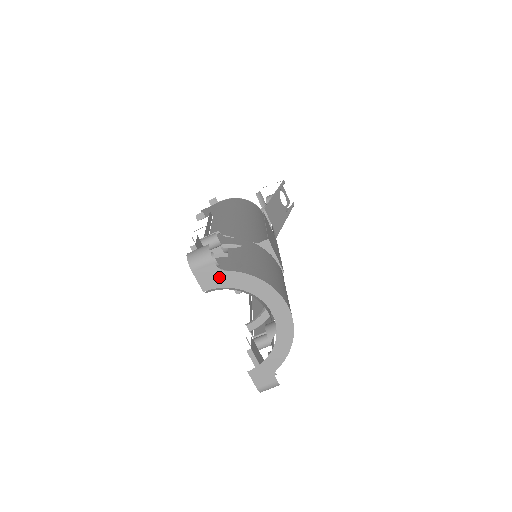
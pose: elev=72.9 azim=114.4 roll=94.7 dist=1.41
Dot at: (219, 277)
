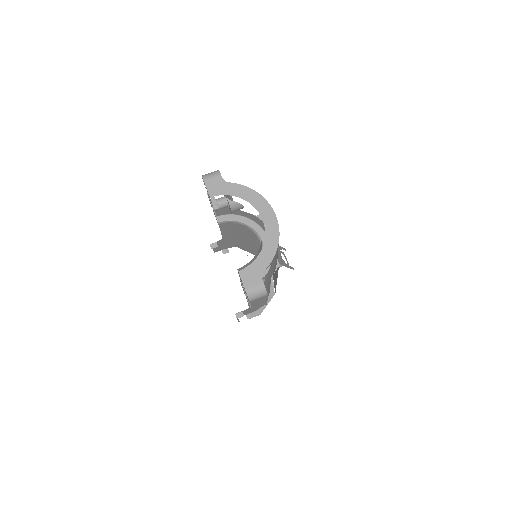
Dot at: (223, 187)
